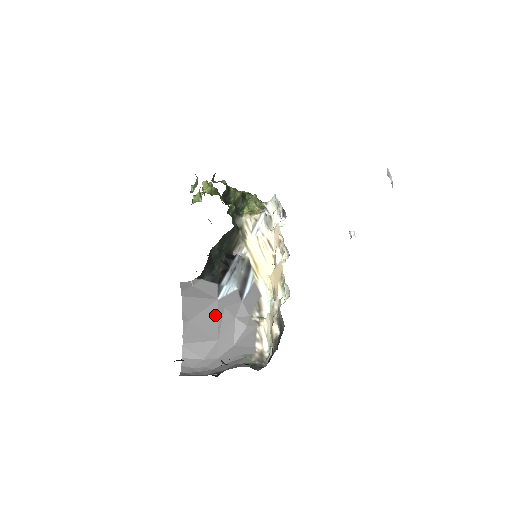
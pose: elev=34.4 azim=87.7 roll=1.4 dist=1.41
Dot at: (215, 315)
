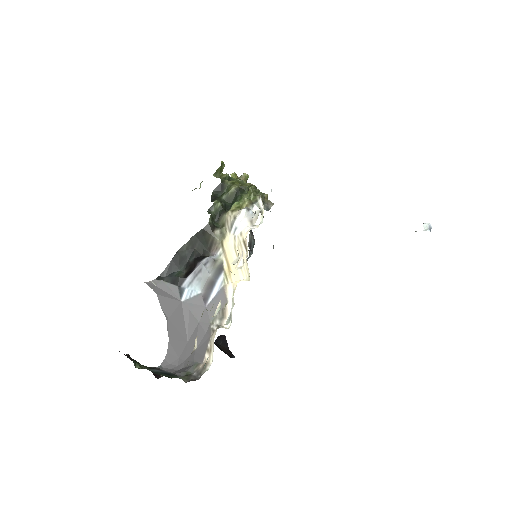
Dot at: (182, 317)
